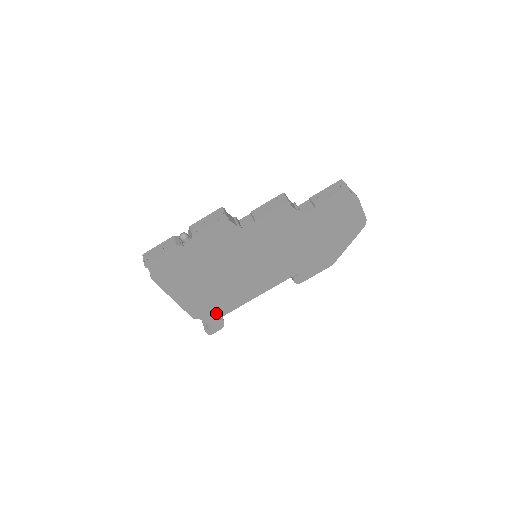
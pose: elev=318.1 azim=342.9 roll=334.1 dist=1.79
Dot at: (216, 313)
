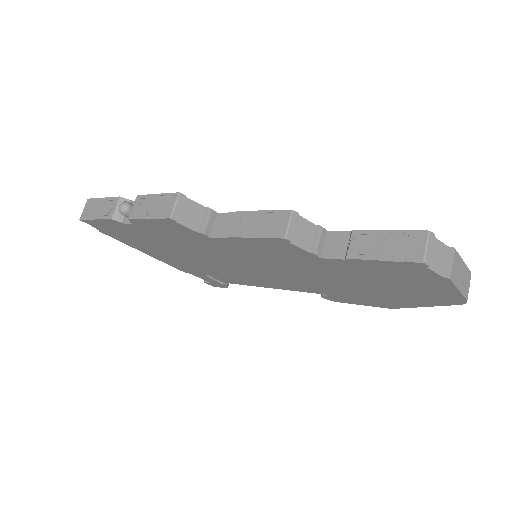
Dot at: occluded
